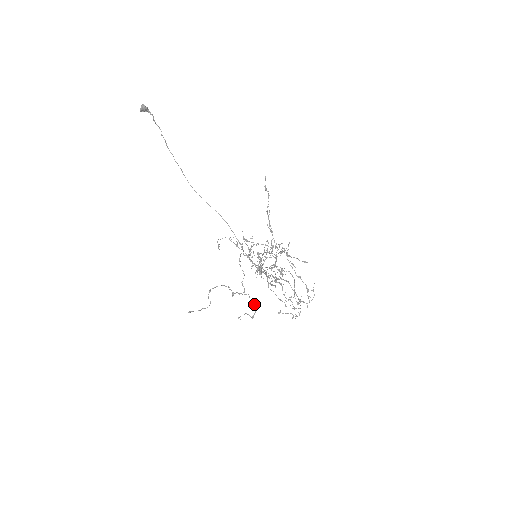
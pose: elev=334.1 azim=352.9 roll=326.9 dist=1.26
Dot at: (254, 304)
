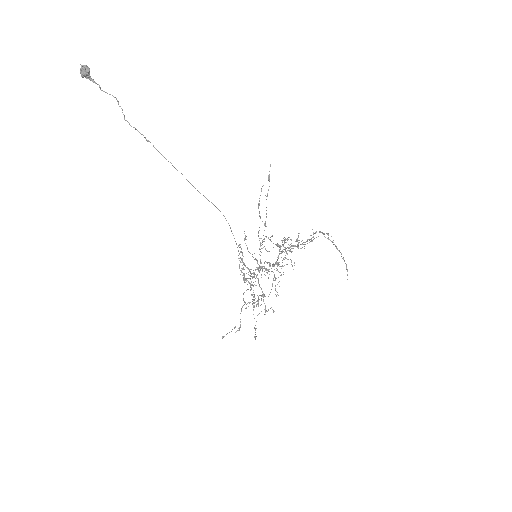
Dot at: (240, 313)
